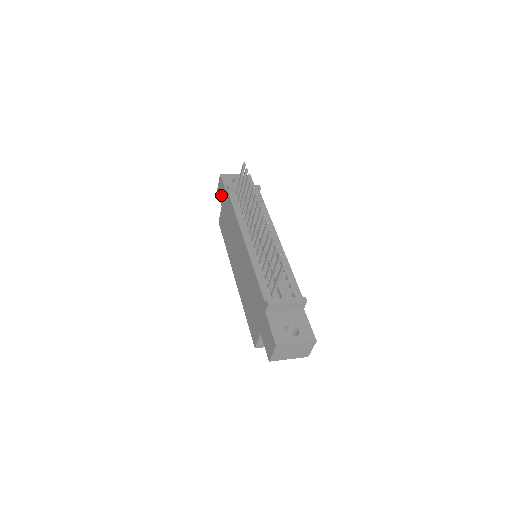
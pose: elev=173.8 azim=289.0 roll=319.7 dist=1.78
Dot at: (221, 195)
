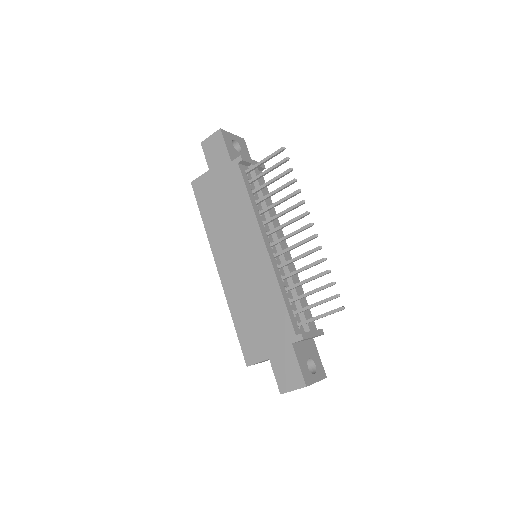
Dot at: (214, 156)
